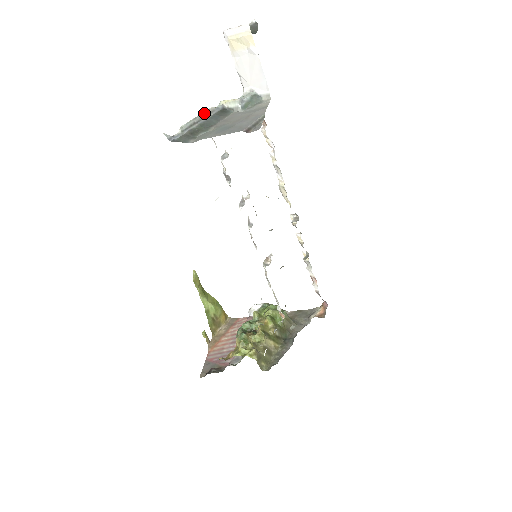
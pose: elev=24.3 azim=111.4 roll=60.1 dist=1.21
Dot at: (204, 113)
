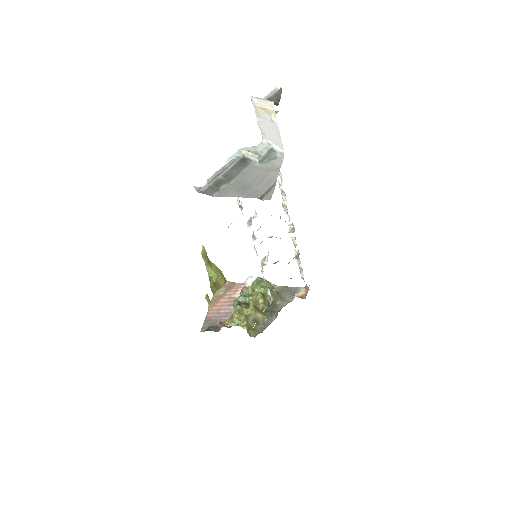
Dot at: (227, 164)
